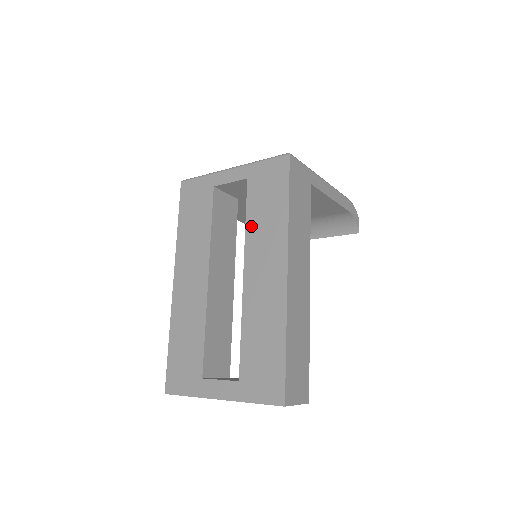
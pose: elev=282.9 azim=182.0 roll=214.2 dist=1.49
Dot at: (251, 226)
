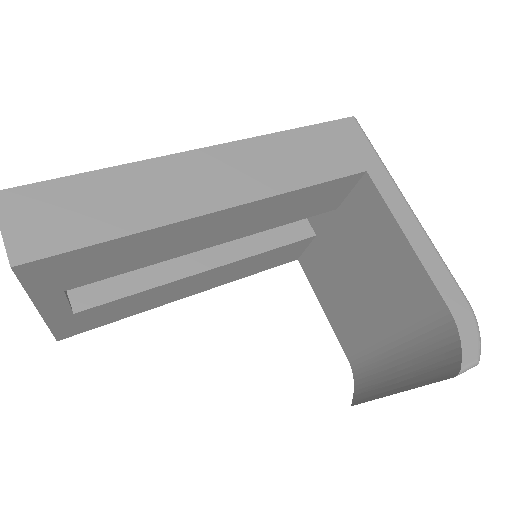
Dot at: occluded
